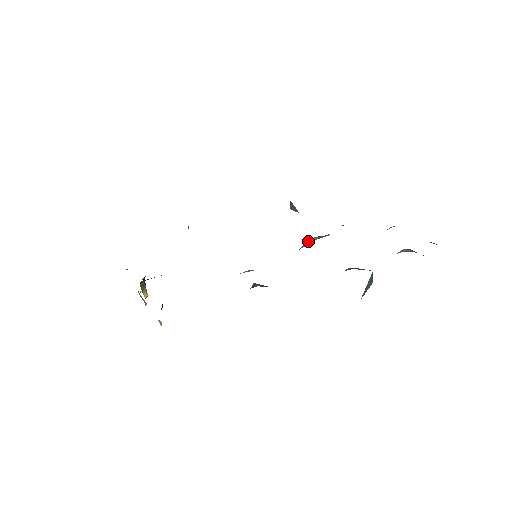
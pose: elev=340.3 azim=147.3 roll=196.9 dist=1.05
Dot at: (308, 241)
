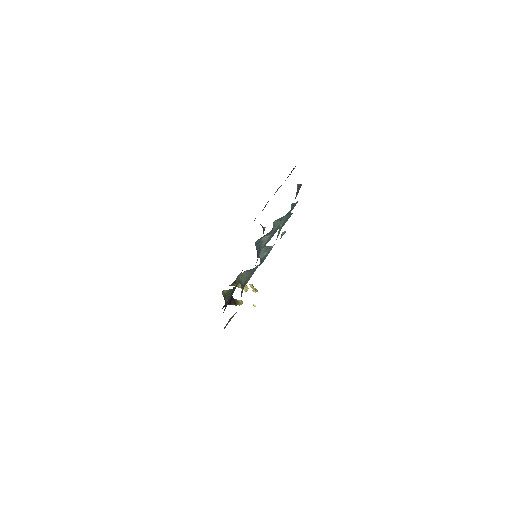
Dot at: (261, 242)
